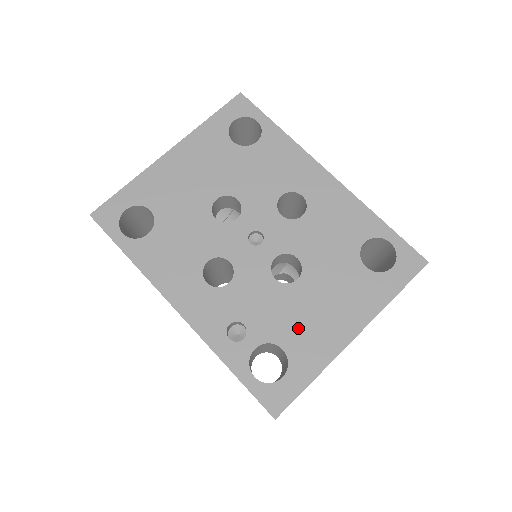
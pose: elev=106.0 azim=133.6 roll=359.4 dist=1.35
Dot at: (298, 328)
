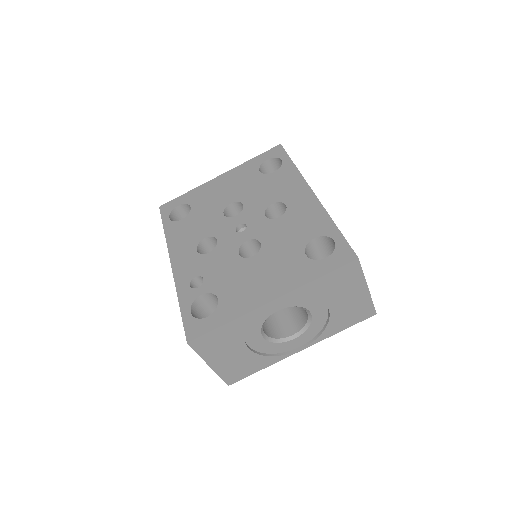
Dot at: (235, 287)
